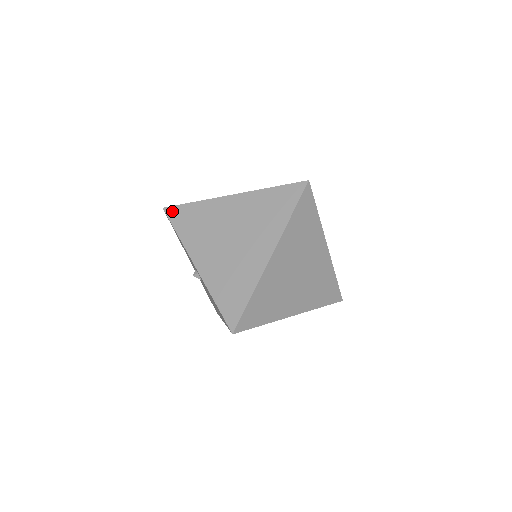
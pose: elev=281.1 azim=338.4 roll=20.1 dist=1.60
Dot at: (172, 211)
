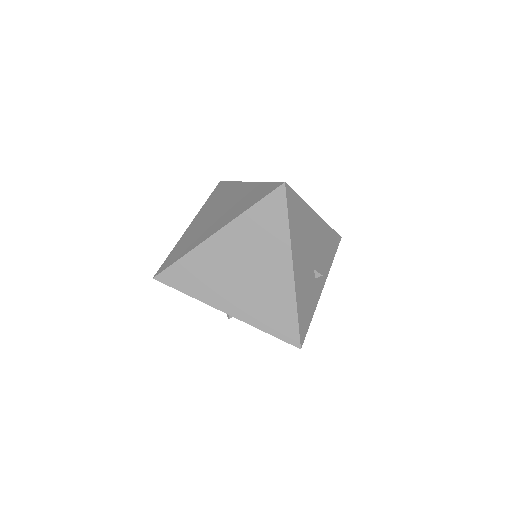
Dot at: (220, 184)
